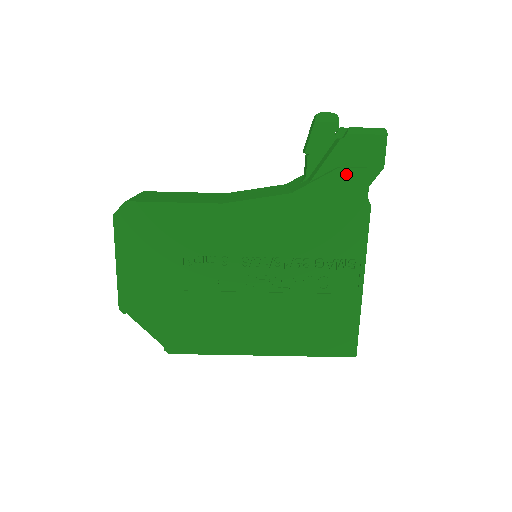
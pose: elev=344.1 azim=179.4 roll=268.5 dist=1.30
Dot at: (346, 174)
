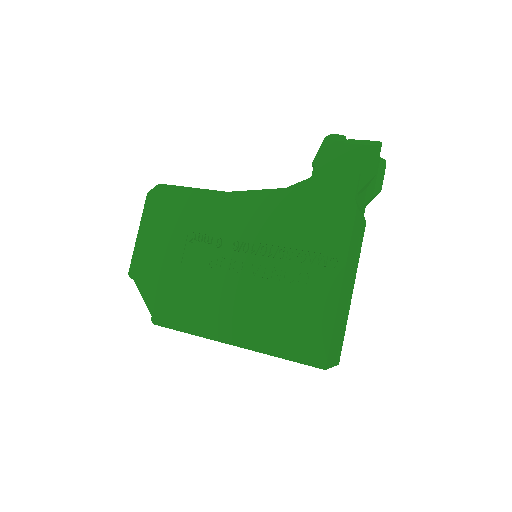
Dot at: (337, 175)
